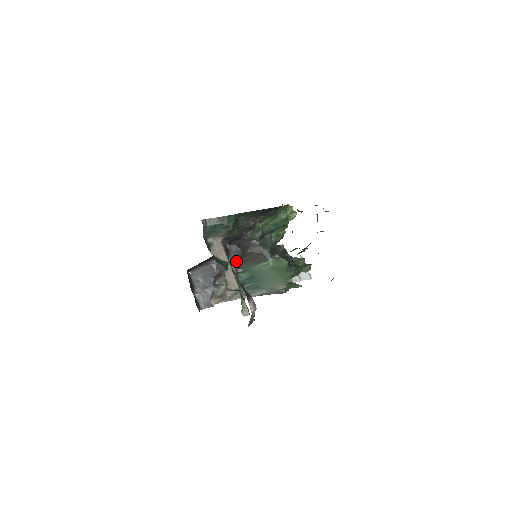
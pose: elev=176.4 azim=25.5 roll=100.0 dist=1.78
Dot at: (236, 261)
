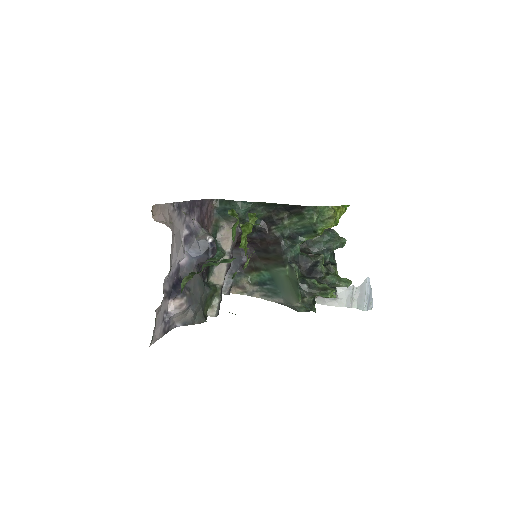
Dot at: (196, 252)
